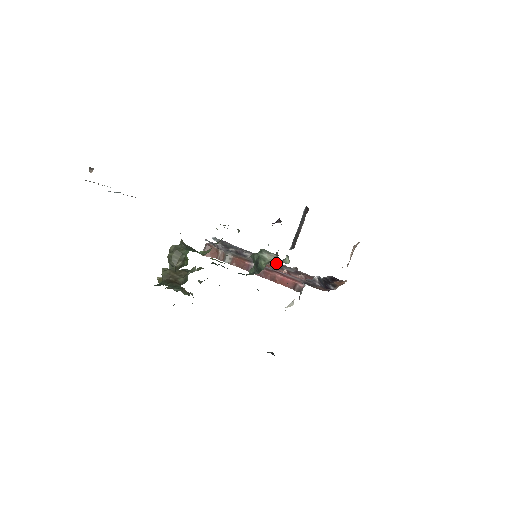
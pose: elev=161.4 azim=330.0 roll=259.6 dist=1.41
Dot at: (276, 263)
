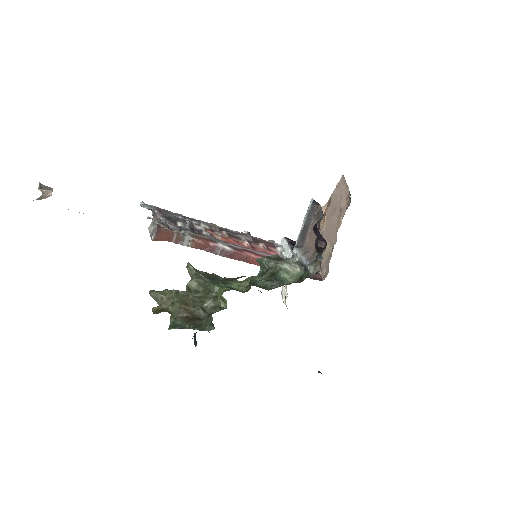
Dot at: (228, 231)
